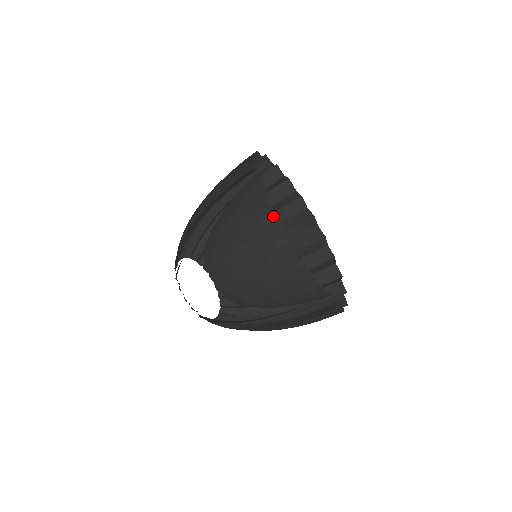
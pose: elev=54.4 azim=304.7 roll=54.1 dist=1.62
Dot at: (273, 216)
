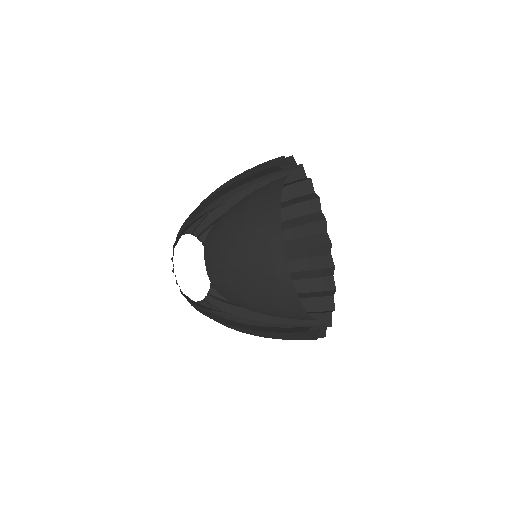
Dot at: (280, 242)
